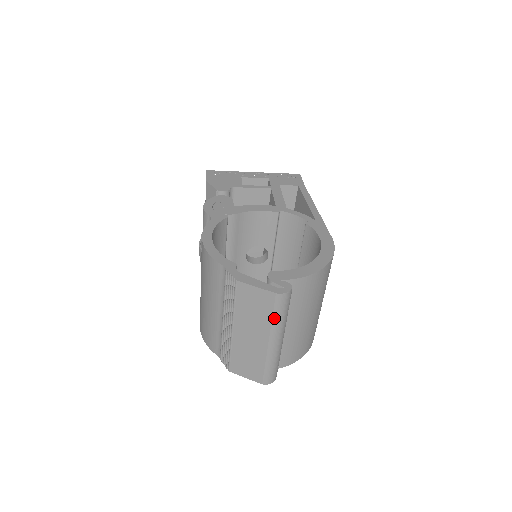
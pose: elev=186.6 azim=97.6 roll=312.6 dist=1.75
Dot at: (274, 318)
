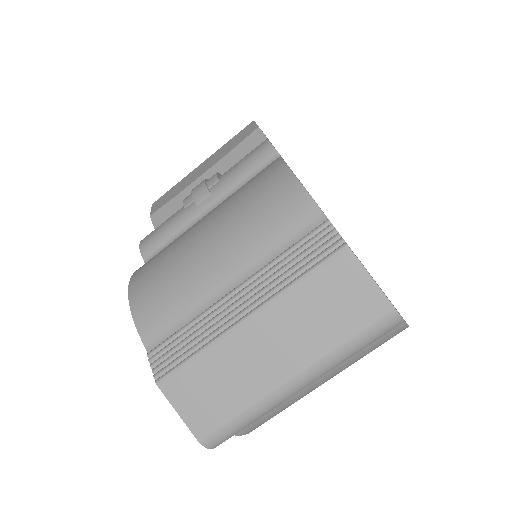
Dot at: (347, 345)
